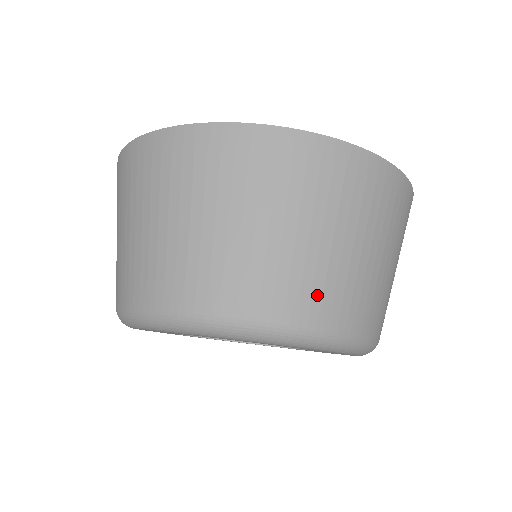
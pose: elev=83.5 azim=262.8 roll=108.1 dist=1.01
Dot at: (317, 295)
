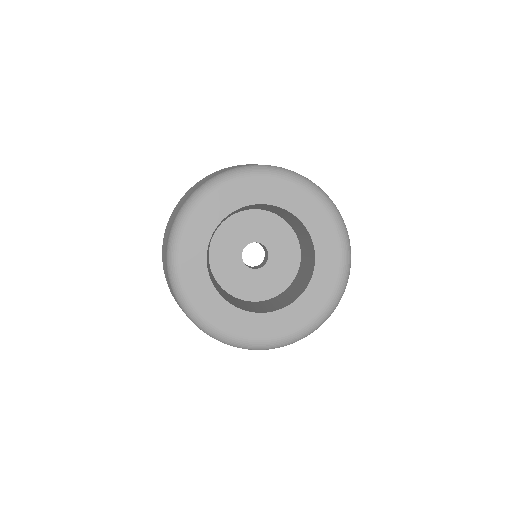
Dot at: occluded
